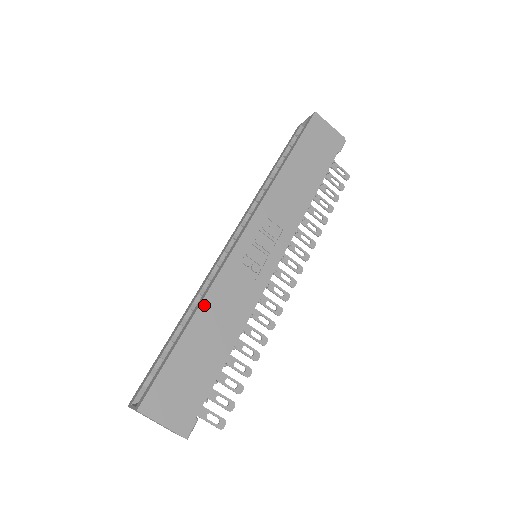
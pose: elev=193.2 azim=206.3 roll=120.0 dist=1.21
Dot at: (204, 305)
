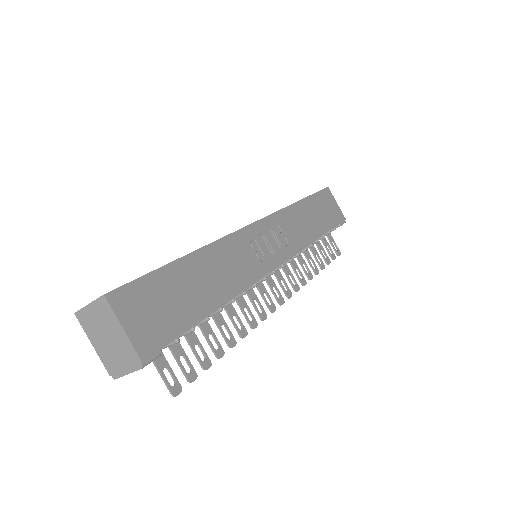
Dot at: (207, 249)
